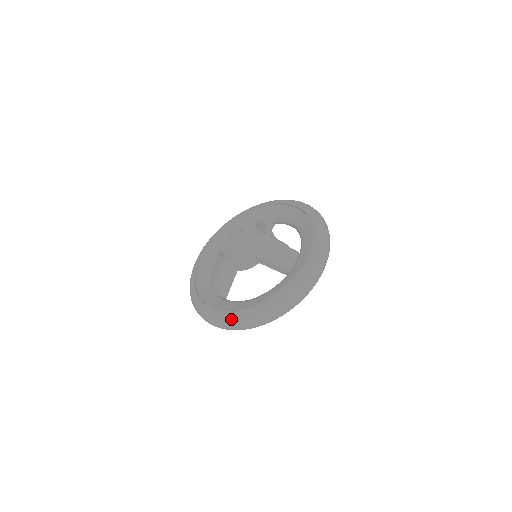
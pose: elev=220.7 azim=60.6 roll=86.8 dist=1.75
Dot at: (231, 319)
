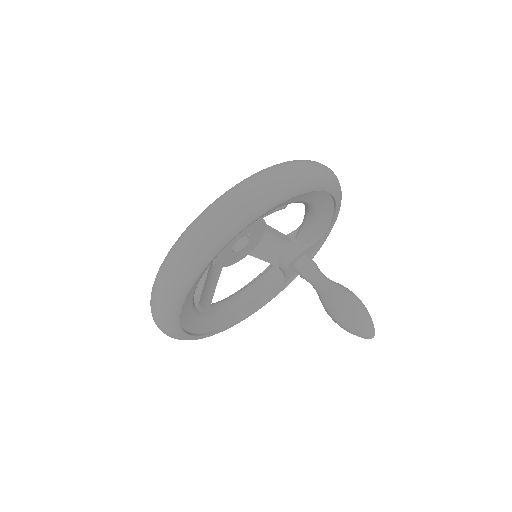
Dot at: (156, 276)
